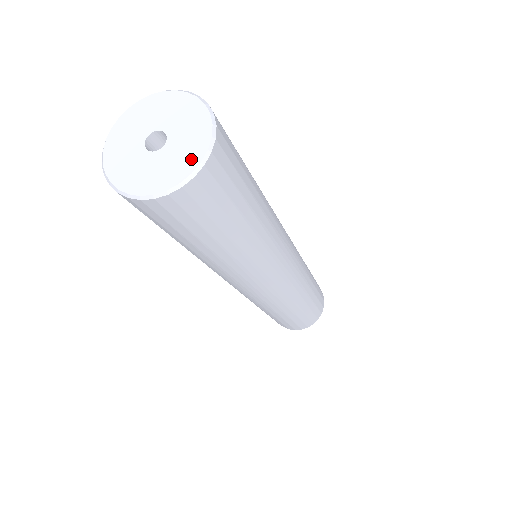
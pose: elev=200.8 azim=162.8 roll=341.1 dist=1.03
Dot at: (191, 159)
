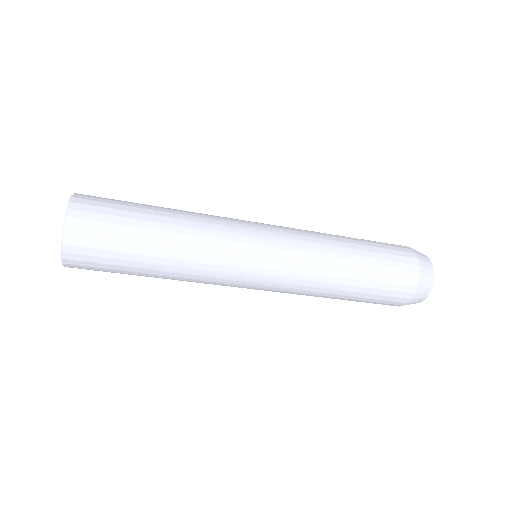
Dot at: occluded
